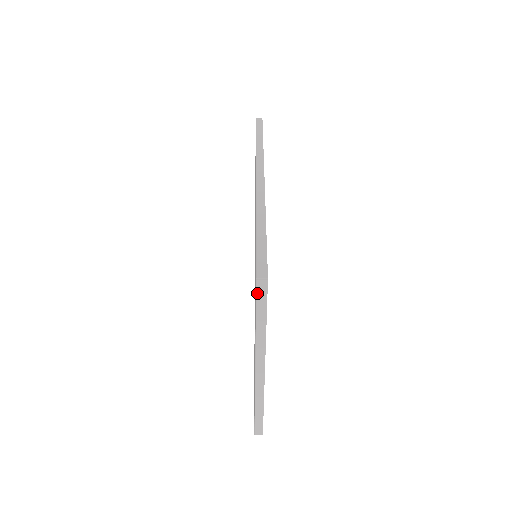
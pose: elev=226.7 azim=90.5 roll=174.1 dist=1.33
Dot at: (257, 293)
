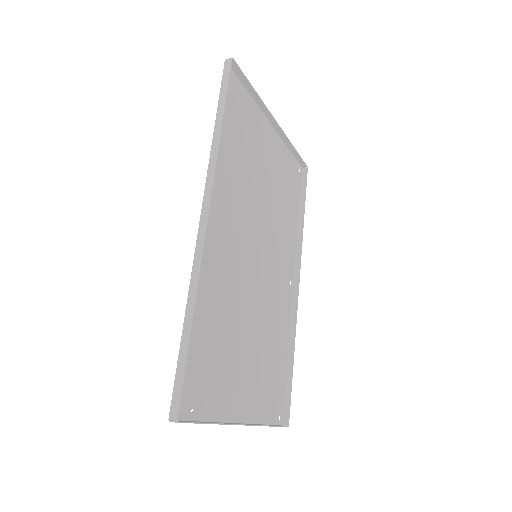
Dot at: occluded
